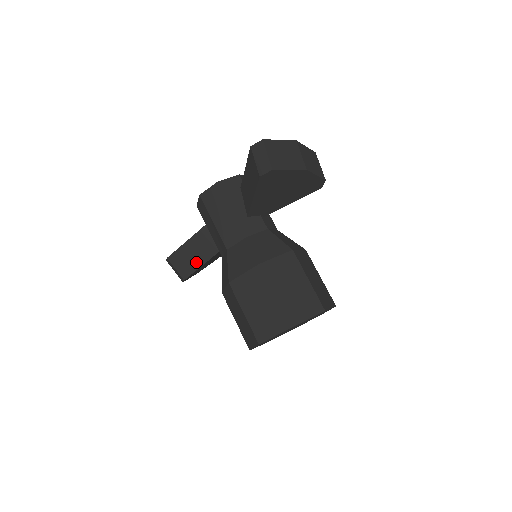
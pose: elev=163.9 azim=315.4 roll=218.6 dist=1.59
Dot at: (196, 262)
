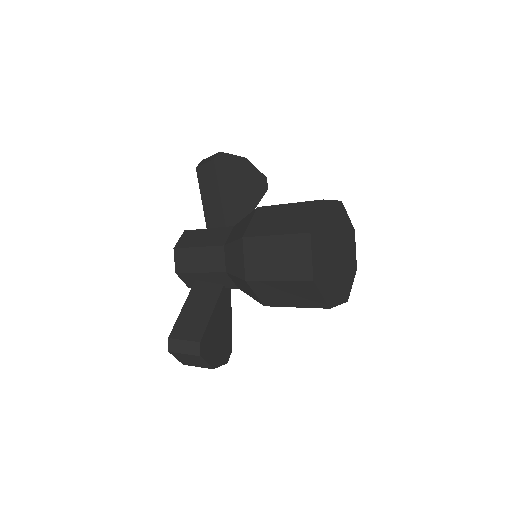
Dot at: (203, 317)
